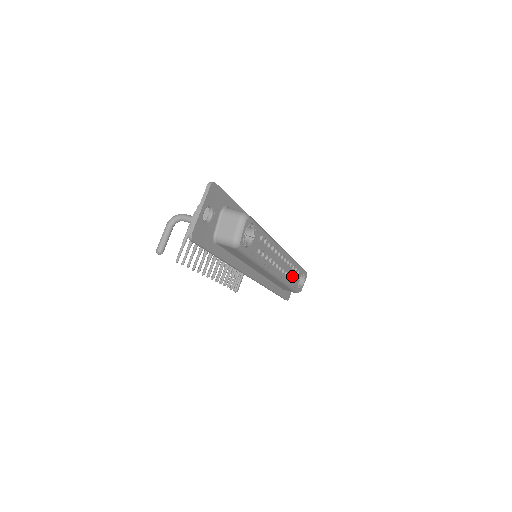
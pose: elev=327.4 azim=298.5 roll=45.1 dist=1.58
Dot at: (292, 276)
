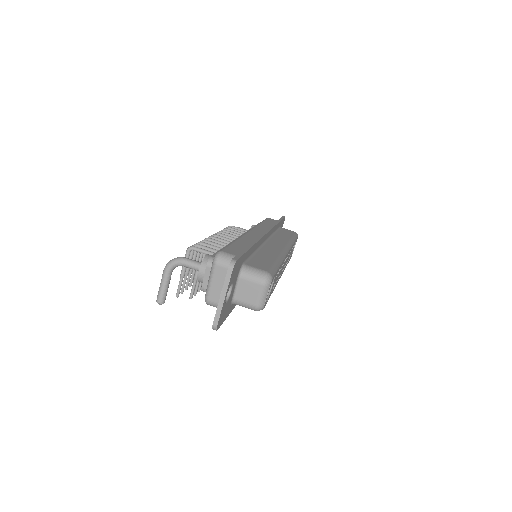
Dot at: (289, 257)
